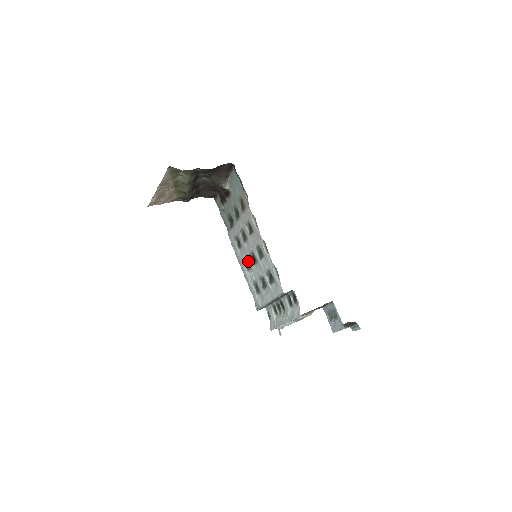
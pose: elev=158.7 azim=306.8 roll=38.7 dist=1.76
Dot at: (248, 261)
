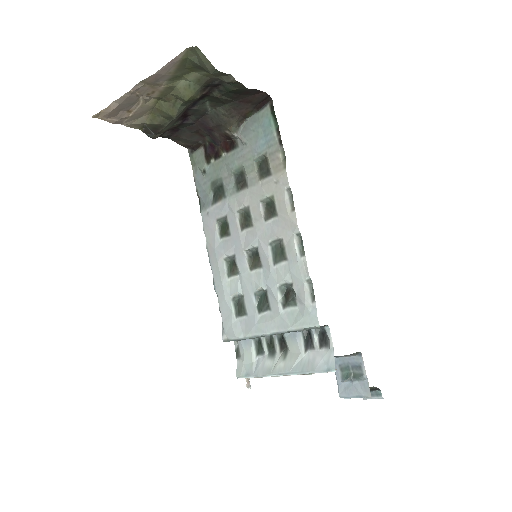
Dot at: (237, 261)
